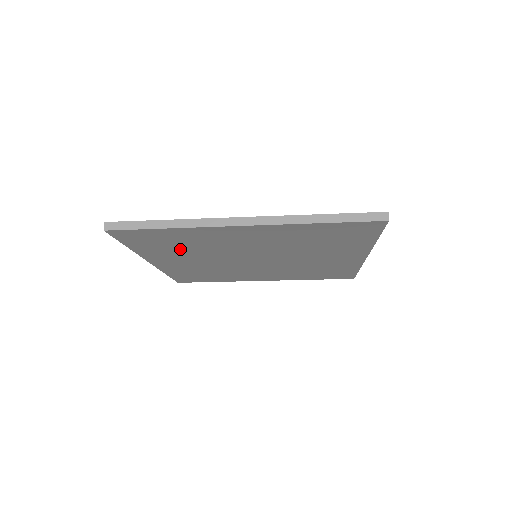
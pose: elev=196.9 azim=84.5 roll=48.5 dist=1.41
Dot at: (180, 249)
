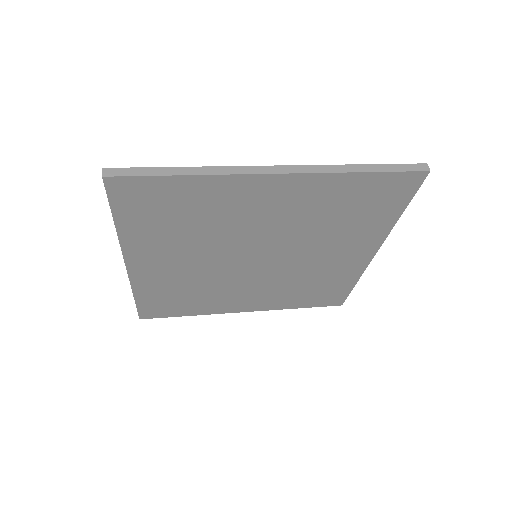
Dot at: (179, 231)
